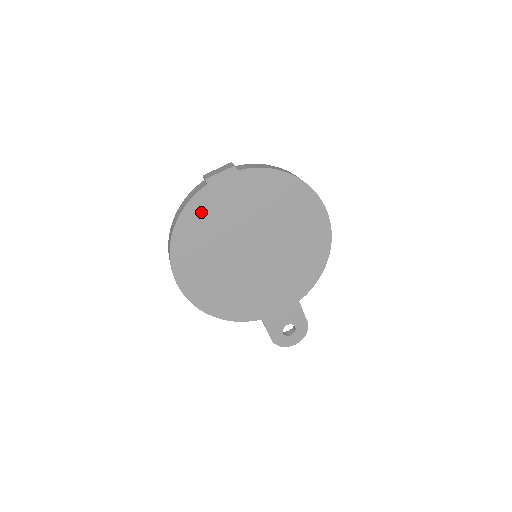
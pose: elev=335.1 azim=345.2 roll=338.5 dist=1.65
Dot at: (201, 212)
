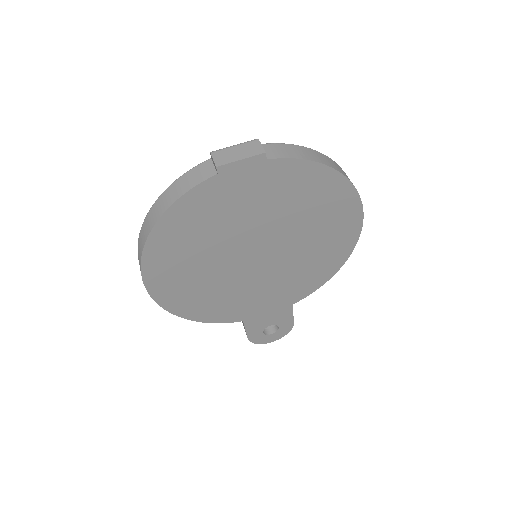
Dot at: (199, 208)
